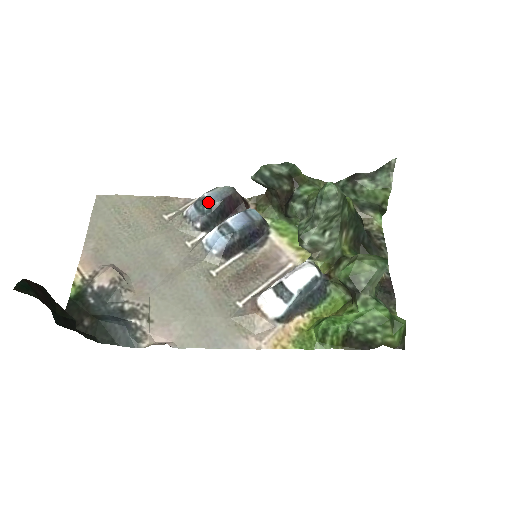
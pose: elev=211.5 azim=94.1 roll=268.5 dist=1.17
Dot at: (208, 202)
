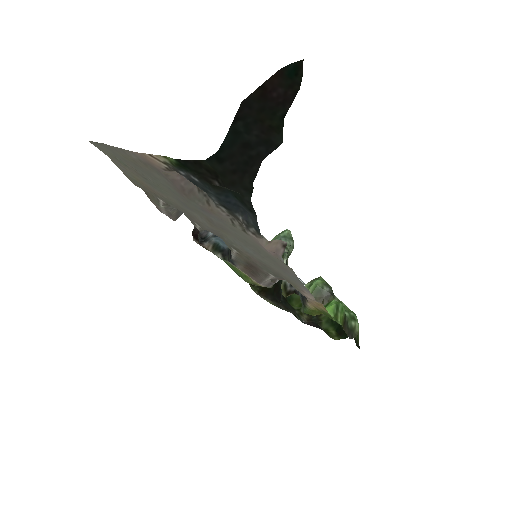
Dot at: occluded
